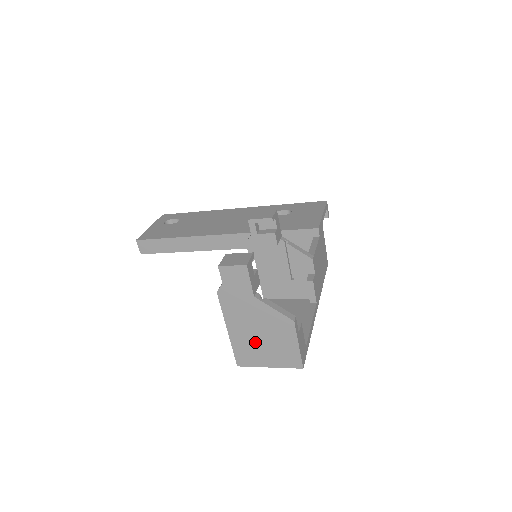
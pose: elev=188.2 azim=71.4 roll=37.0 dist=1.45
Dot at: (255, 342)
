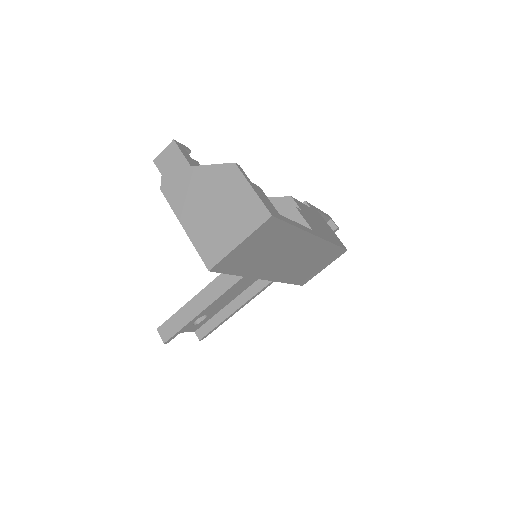
Dot at: (212, 221)
